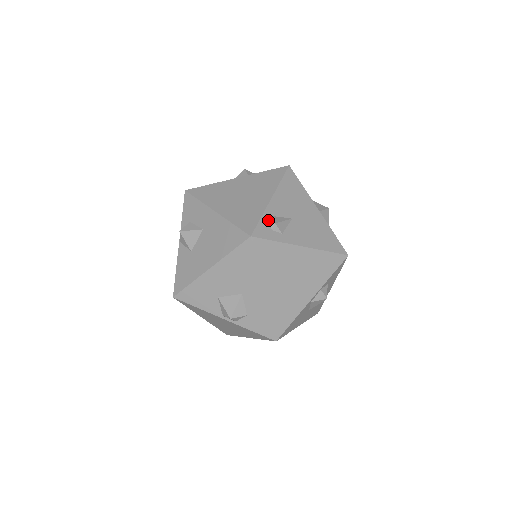
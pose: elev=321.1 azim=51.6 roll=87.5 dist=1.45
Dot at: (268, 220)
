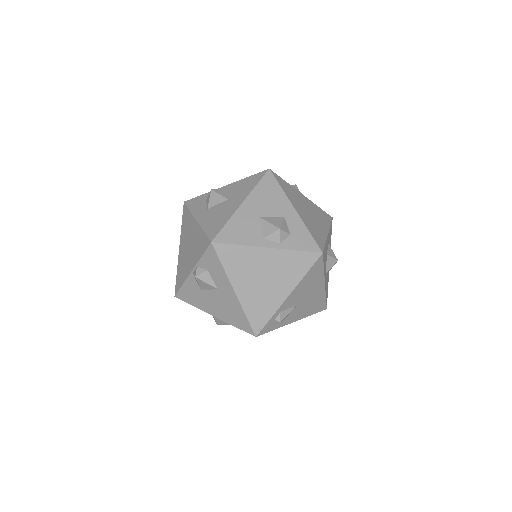
Dot at: (276, 317)
